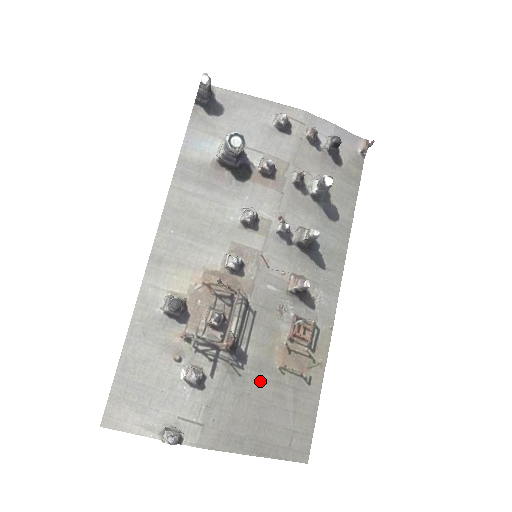
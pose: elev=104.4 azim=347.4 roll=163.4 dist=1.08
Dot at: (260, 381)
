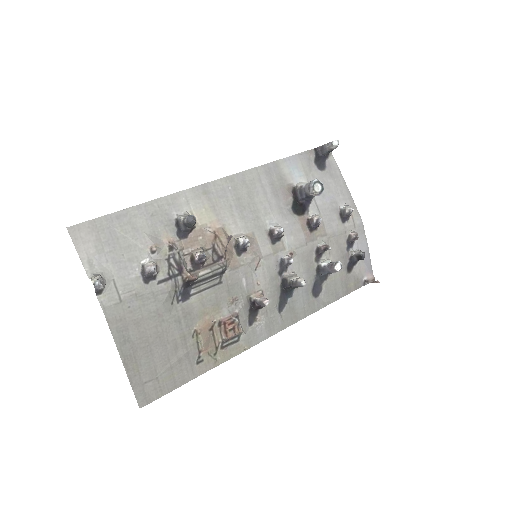
Dot at: (177, 322)
